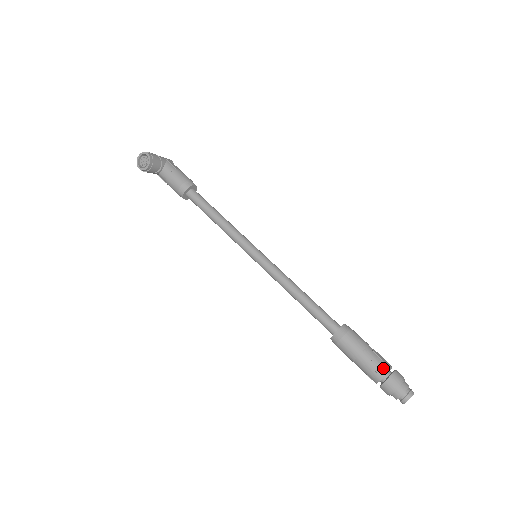
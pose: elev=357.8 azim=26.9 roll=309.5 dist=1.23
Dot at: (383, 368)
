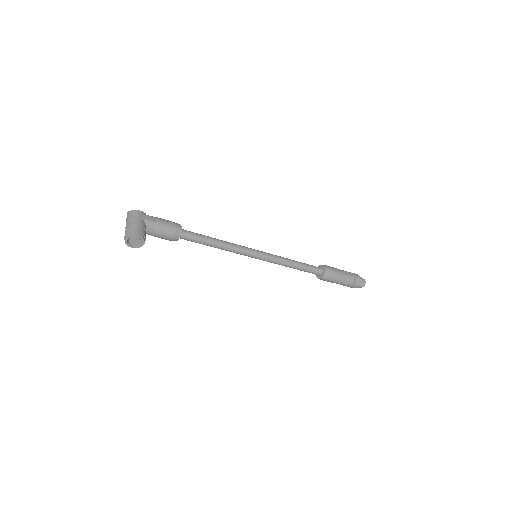
Dot at: (351, 280)
